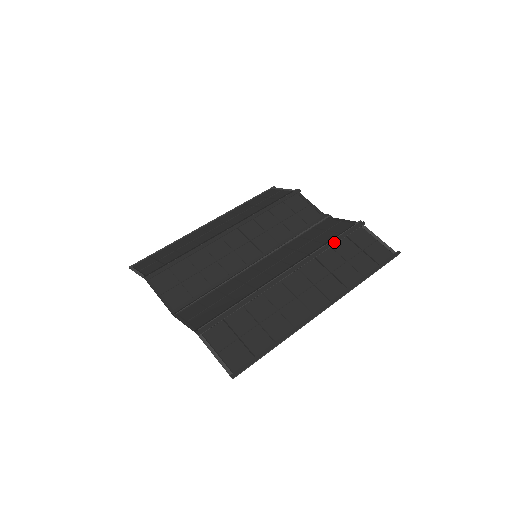
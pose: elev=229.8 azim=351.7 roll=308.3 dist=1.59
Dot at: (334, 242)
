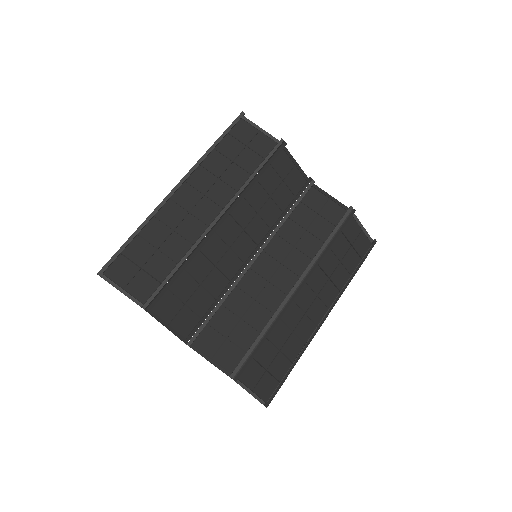
Dot at: (332, 242)
